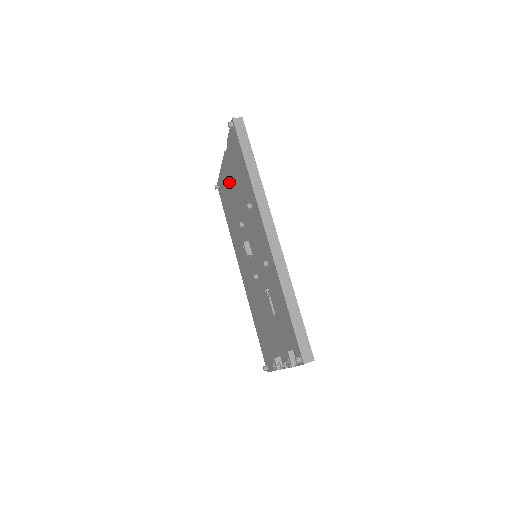
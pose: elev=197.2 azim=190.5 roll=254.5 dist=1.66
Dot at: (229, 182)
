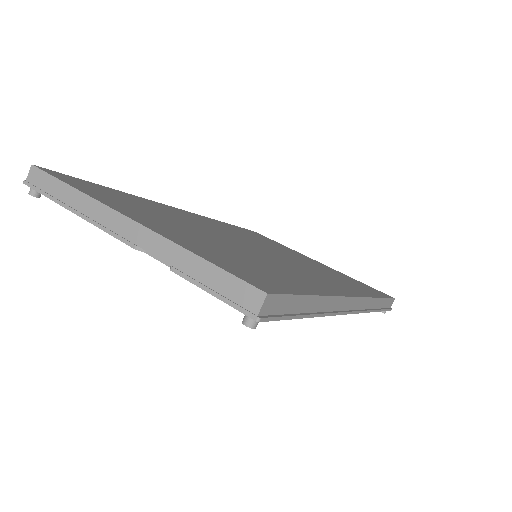
Dot at: occluded
